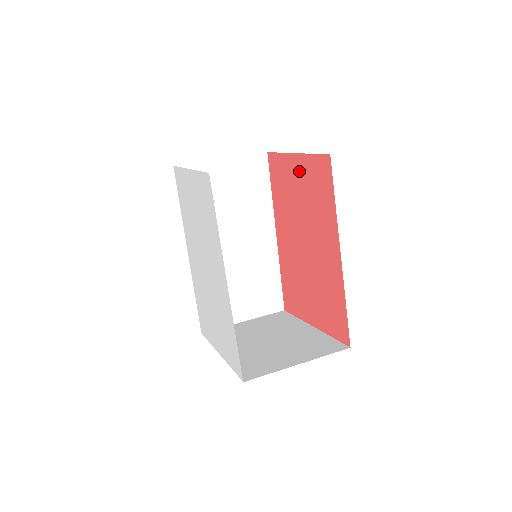
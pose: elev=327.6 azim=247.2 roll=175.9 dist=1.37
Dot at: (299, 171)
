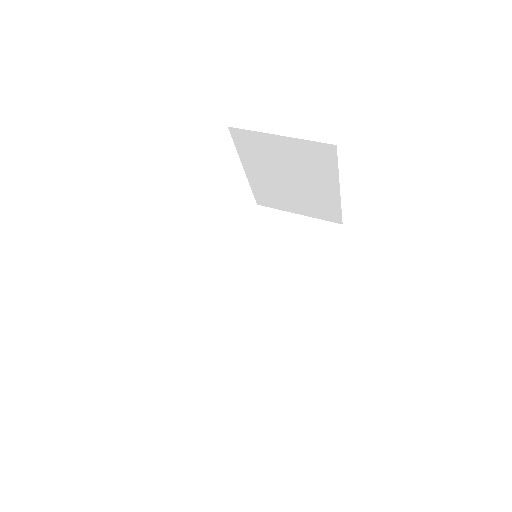
Dot at: occluded
